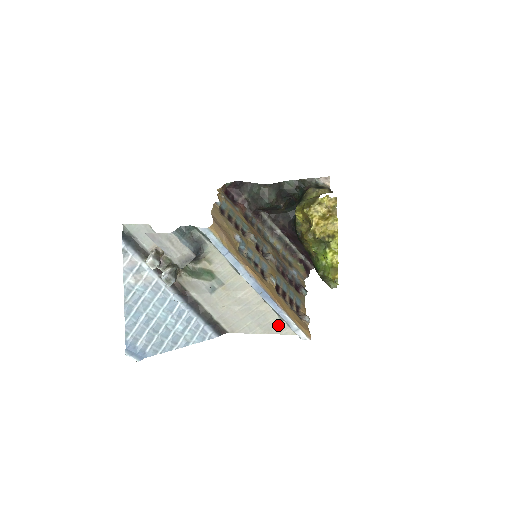
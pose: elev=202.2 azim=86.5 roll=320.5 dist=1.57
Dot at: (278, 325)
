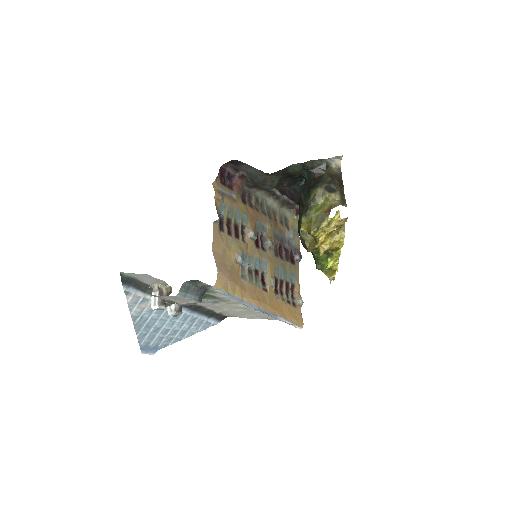
Dot at: occluded
